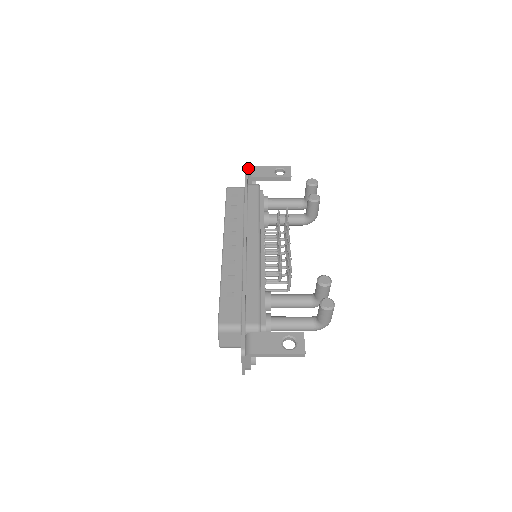
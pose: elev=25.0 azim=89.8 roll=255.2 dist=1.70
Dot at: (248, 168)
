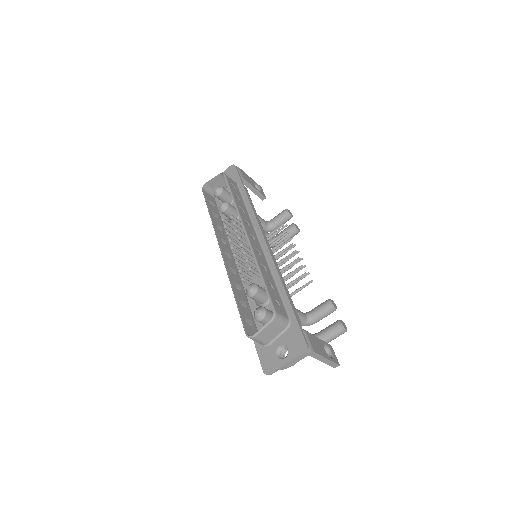
Dot at: occluded
